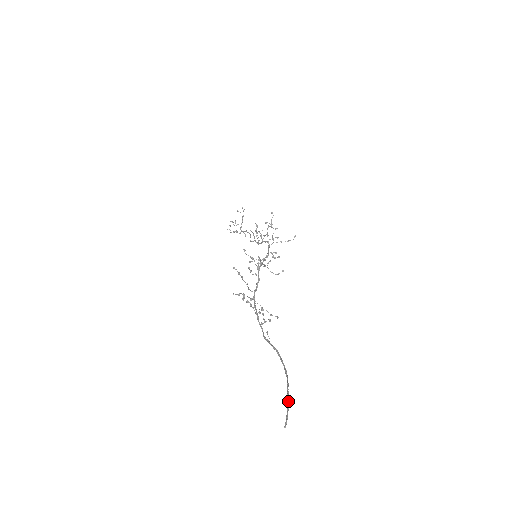
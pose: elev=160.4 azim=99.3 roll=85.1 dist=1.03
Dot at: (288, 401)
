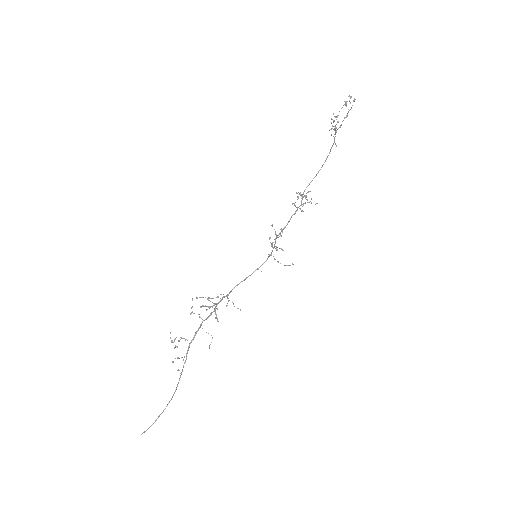
Dot at: (155, 421)
